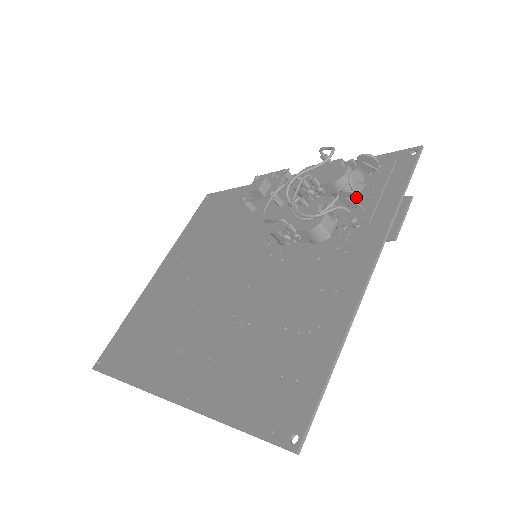
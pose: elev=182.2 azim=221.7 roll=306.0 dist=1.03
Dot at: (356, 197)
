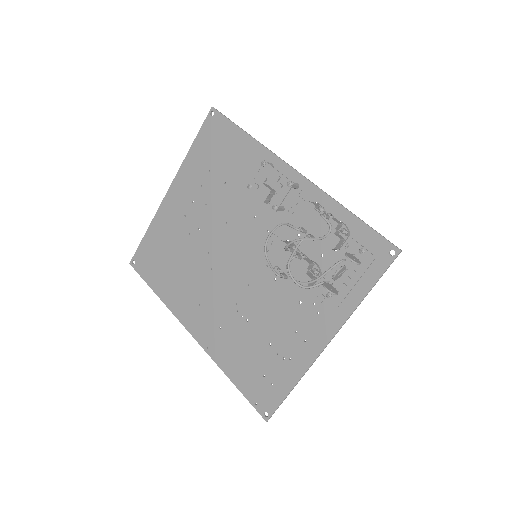
Dot at: (334, 293)
